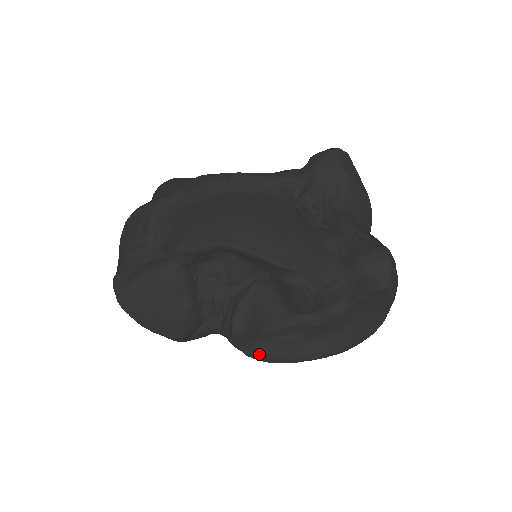
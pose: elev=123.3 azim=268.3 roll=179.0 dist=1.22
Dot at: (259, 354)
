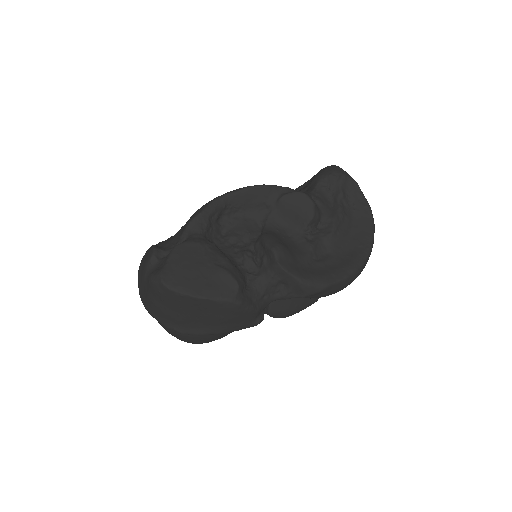
Dot at: (310, 277)
